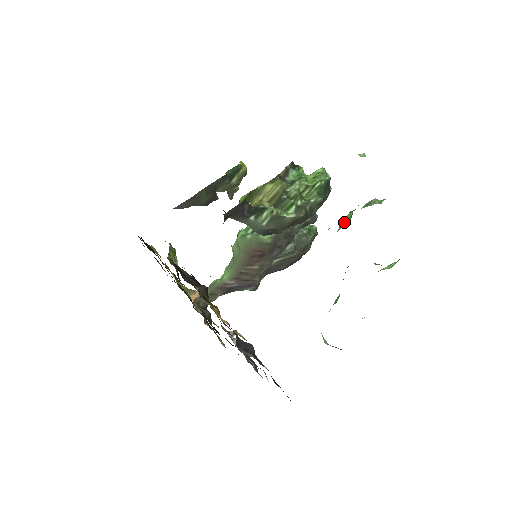
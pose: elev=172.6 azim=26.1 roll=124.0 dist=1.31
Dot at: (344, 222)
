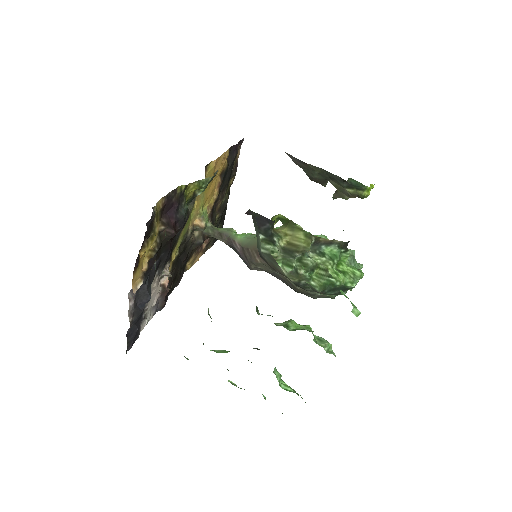
Dot at: (286, 325)
